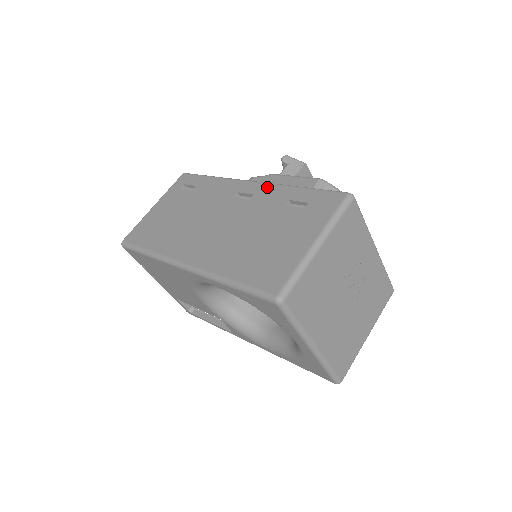
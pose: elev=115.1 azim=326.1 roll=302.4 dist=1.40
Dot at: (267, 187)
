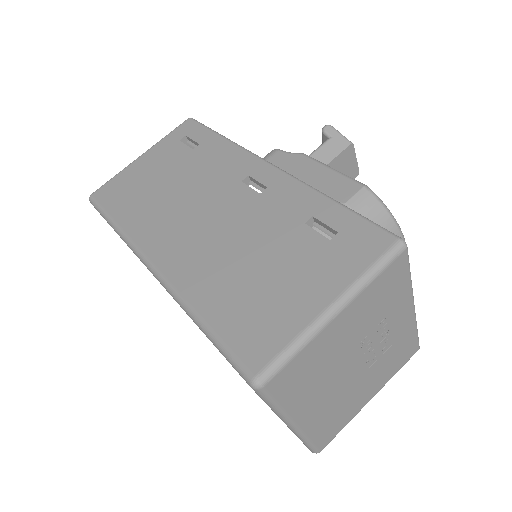
Dot at: (289, 182)
